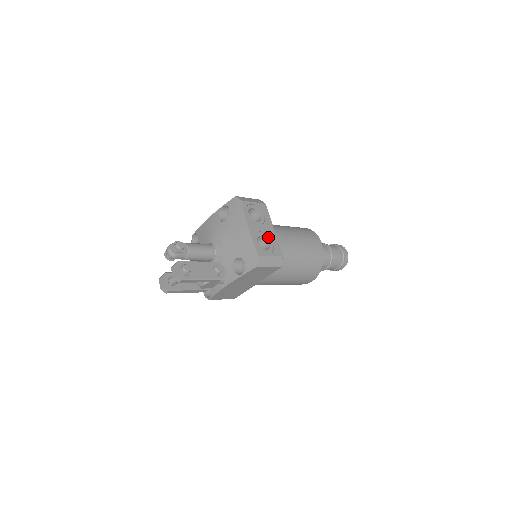
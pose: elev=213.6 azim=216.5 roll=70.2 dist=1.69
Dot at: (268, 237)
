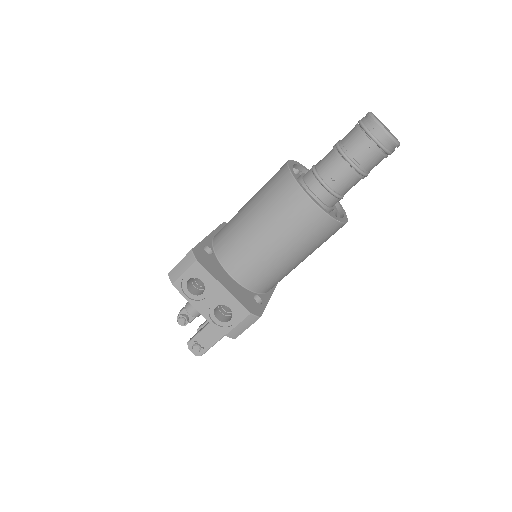
Dot at: (224, 301)
